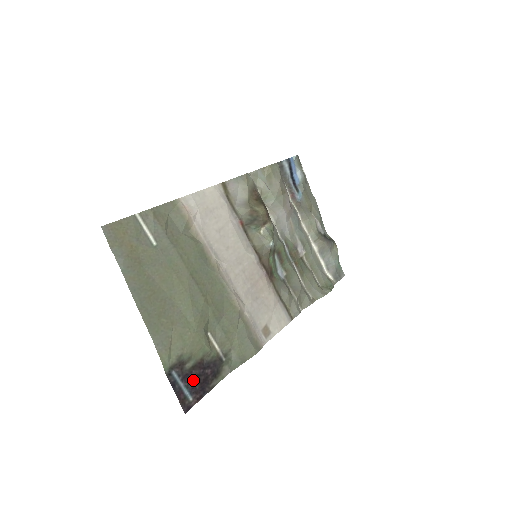
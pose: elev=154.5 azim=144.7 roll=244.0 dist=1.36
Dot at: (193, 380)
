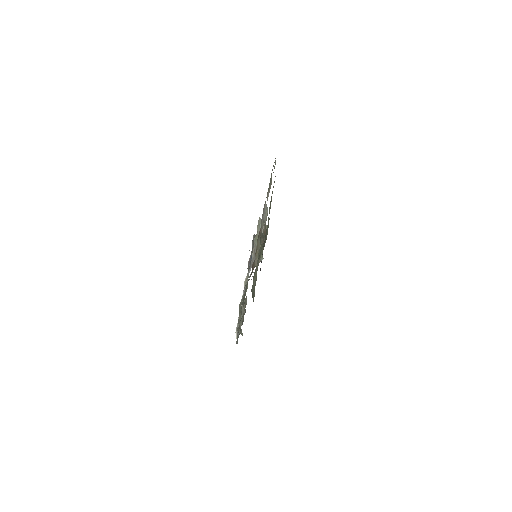
Dot at: occluded
